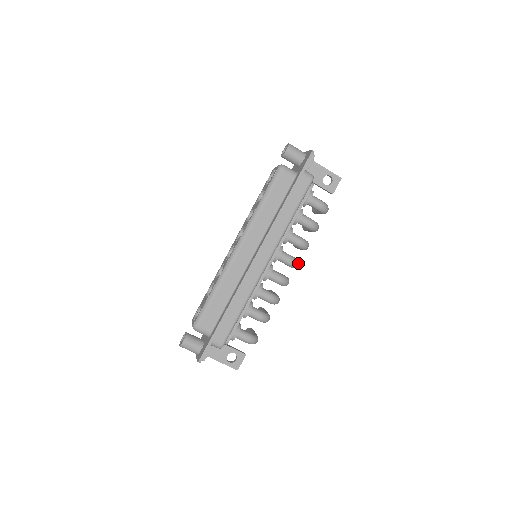
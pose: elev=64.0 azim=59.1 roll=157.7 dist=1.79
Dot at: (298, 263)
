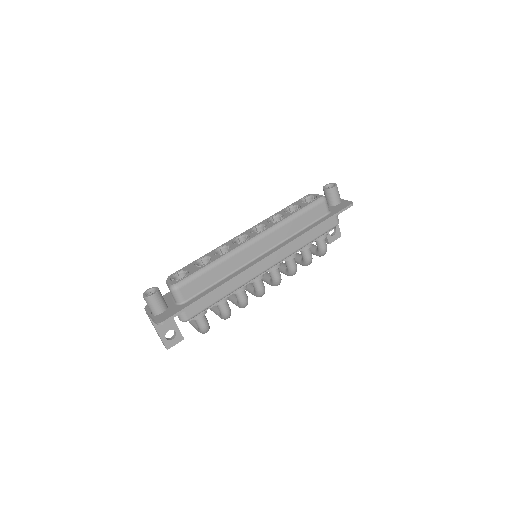
Dot at: occluded
